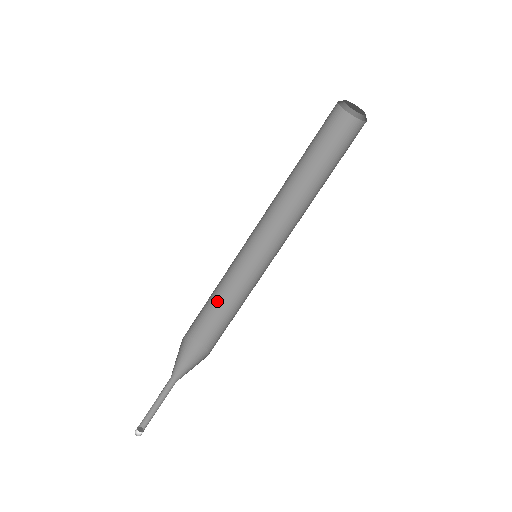
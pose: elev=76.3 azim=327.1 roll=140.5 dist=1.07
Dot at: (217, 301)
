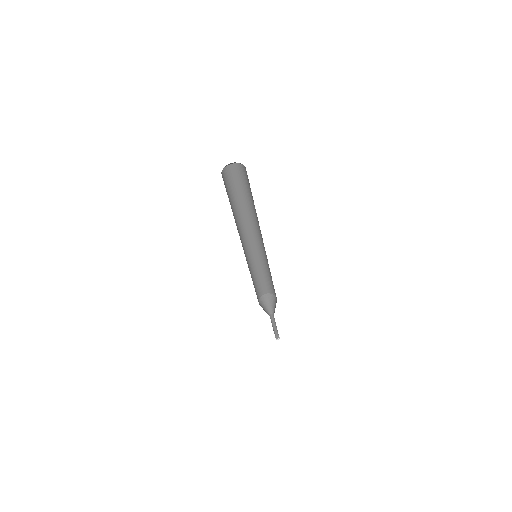
Dot at: (261, 276)
